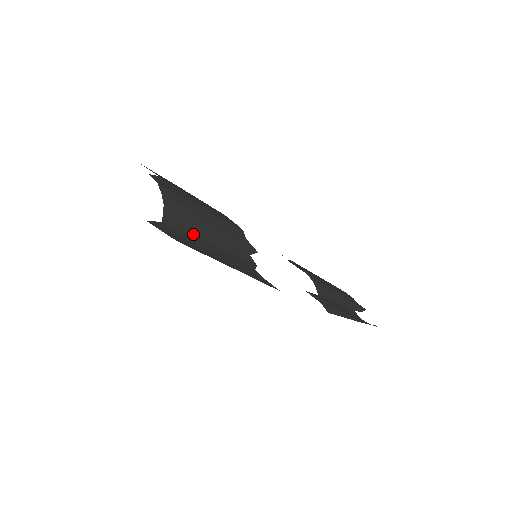
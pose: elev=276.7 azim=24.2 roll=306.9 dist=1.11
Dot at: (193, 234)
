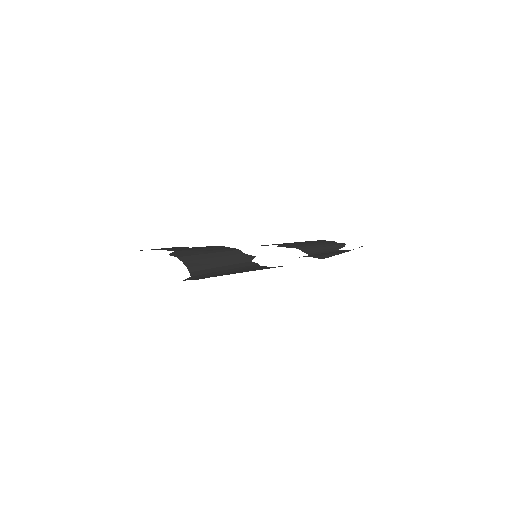
Dot at: (212, 271)
